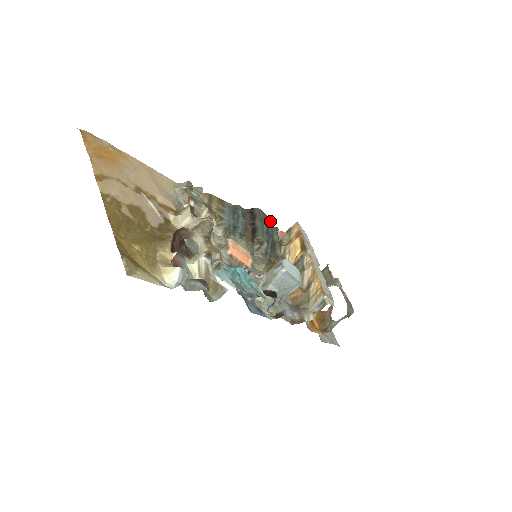
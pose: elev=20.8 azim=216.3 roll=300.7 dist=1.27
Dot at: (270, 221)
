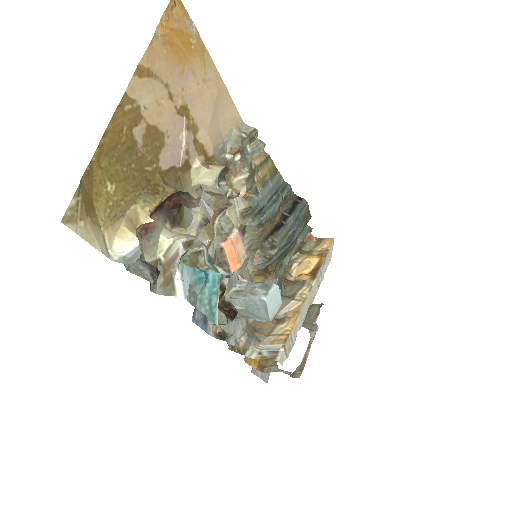
Dot at: (308, 221)
